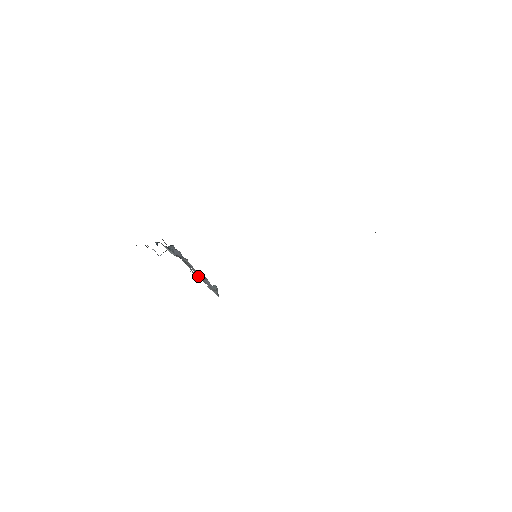
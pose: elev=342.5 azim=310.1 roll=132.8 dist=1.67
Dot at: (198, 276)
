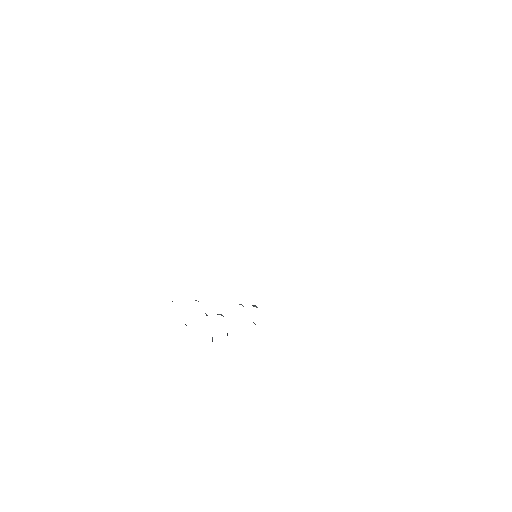
Dot at: occluded
